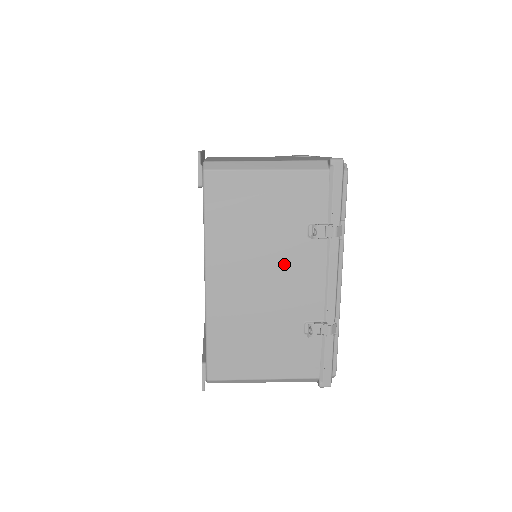
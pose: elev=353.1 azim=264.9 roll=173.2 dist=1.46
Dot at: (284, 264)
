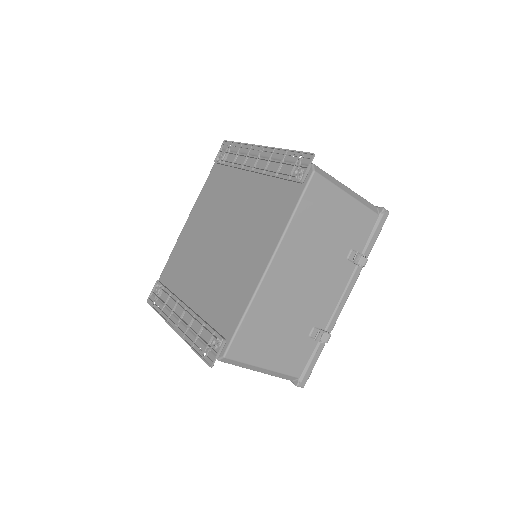
Dot at: (324, 273)
